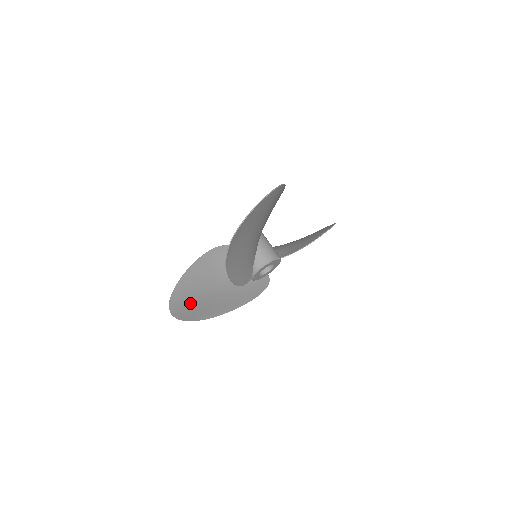
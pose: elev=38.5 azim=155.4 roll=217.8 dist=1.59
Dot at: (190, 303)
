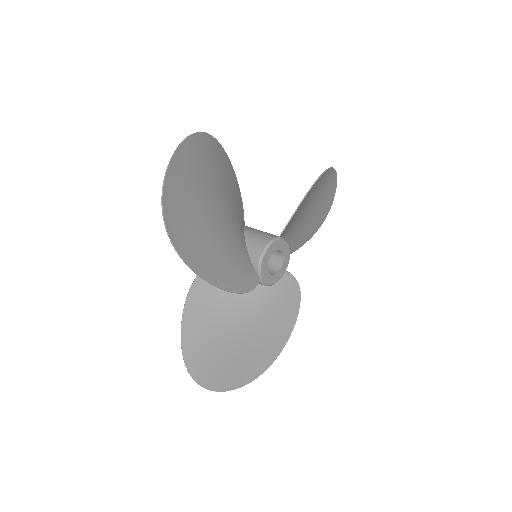
Dot at: (218, 361)
